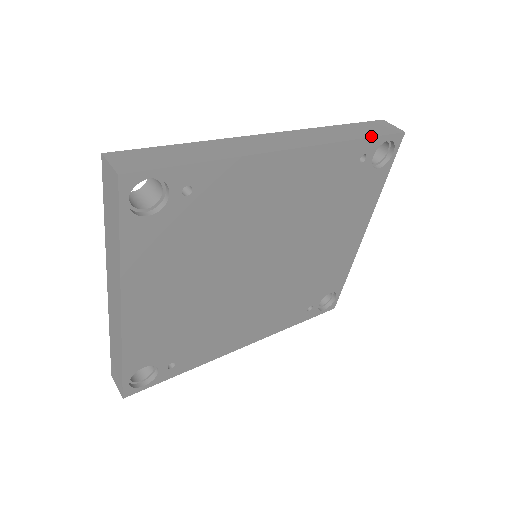
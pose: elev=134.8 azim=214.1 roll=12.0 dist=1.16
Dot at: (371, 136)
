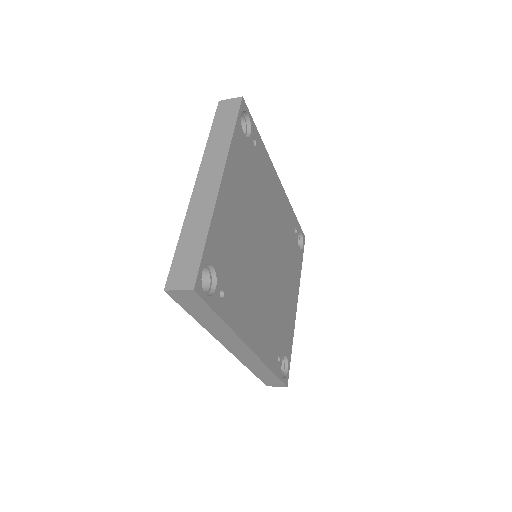
Dot at: (297, 220)
